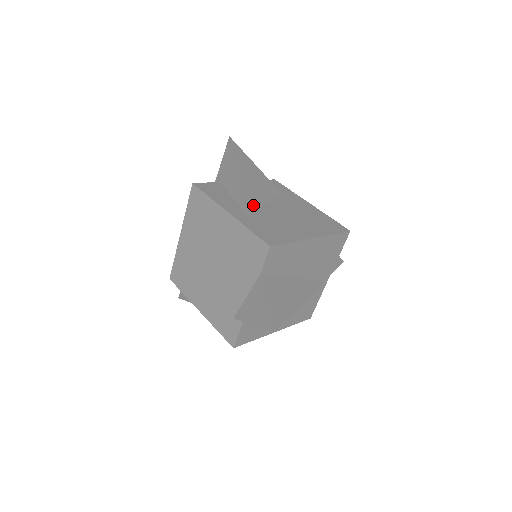
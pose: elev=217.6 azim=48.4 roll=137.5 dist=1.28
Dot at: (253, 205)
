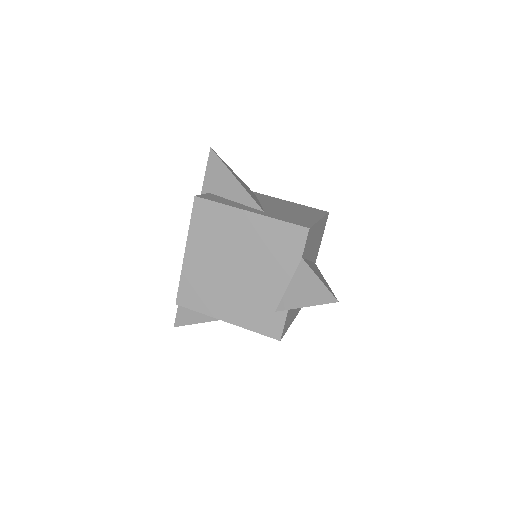
Dot at: occluded
